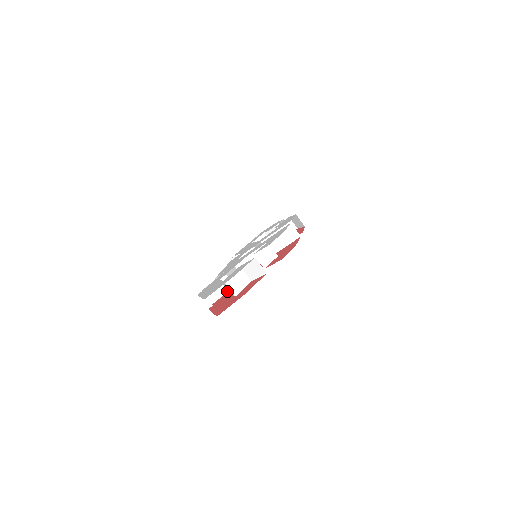
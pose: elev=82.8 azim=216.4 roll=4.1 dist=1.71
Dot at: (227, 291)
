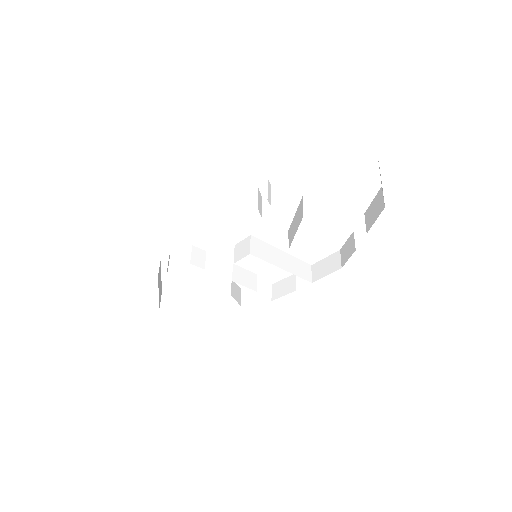
Dot at: occluded
